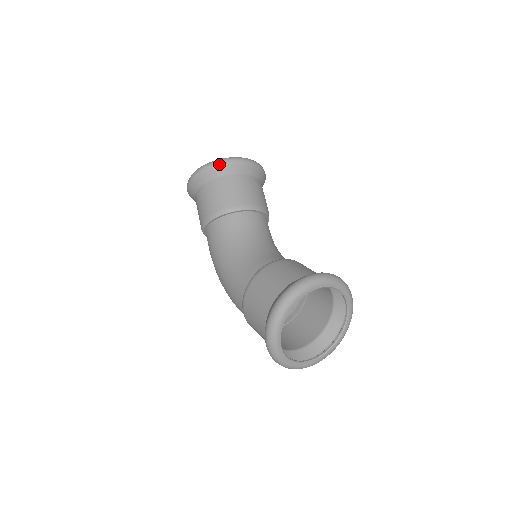
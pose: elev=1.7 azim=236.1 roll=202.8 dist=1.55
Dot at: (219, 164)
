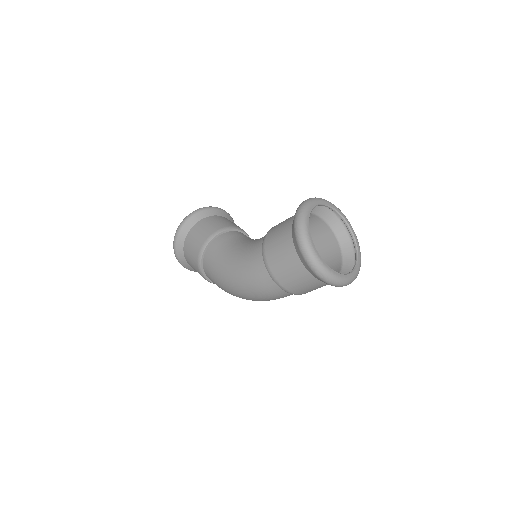
Dot at: (198, 211)
